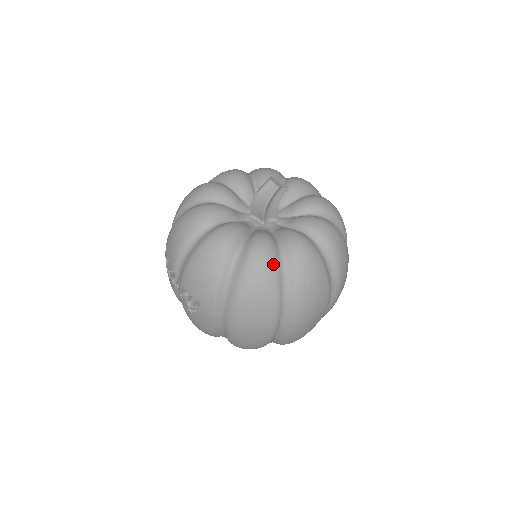
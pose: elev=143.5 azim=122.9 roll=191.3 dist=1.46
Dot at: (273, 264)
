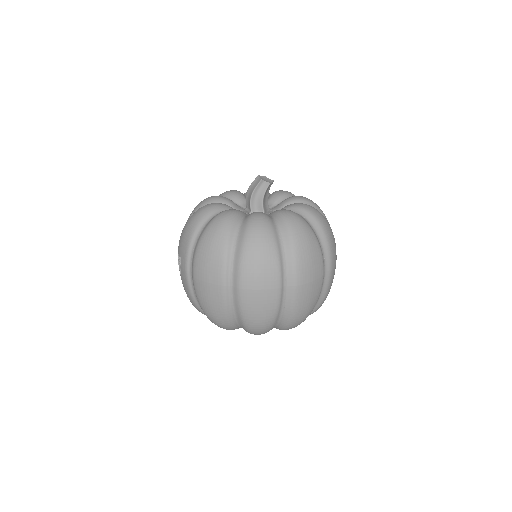
Dot at: (229, 225)
